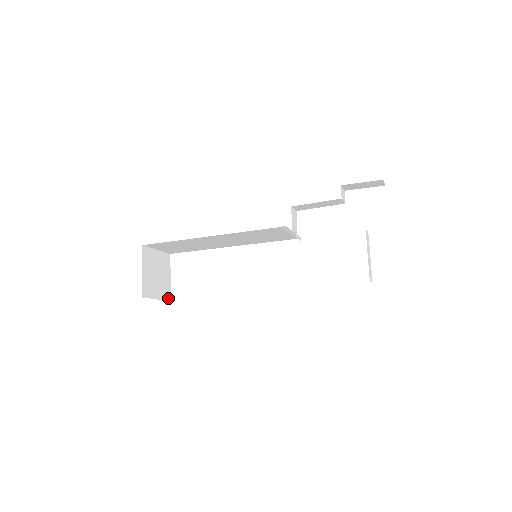
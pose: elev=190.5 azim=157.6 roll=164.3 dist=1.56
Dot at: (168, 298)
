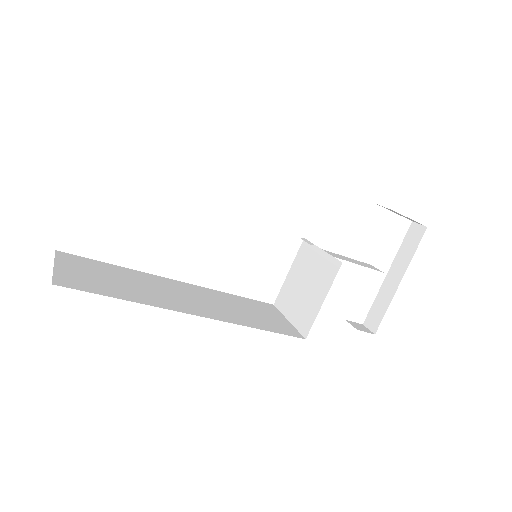
Dot at: occluded
